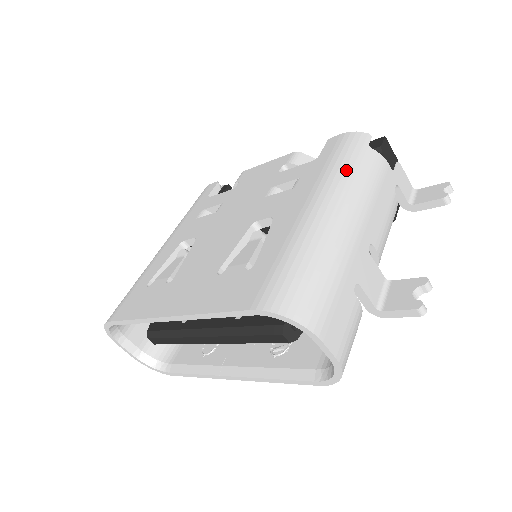
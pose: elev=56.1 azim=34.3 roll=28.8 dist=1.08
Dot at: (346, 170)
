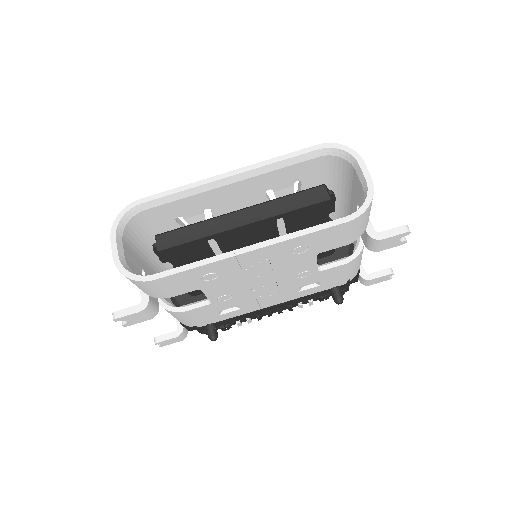
Dot at: occluded
